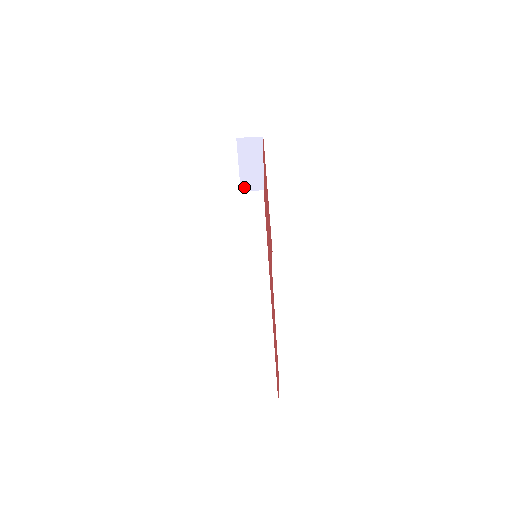
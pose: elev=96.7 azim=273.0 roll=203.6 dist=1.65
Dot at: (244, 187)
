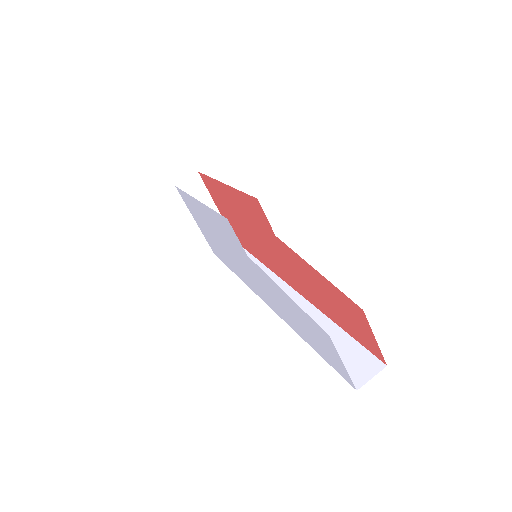
Dot at: occluded
